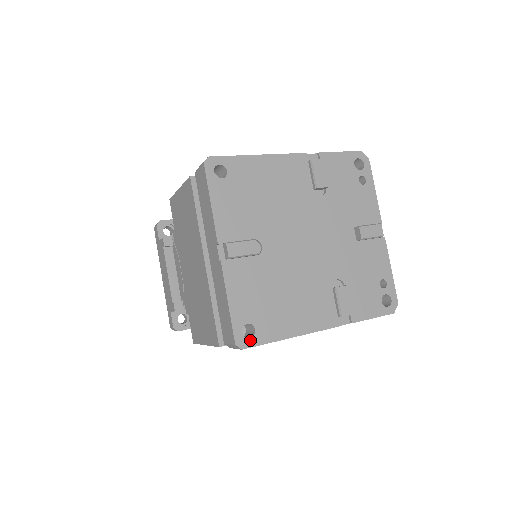
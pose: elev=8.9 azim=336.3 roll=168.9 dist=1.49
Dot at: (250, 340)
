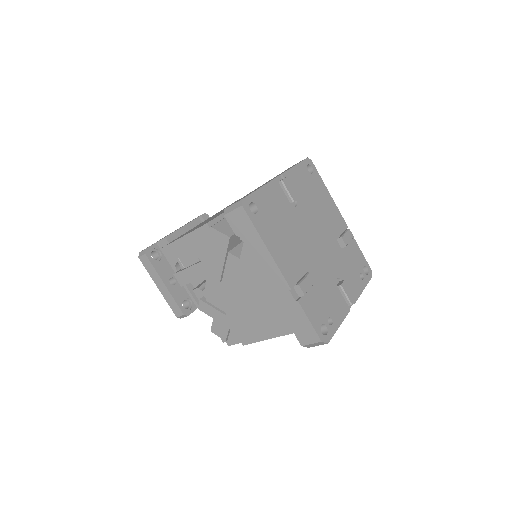
Dot at: (250, 211)
